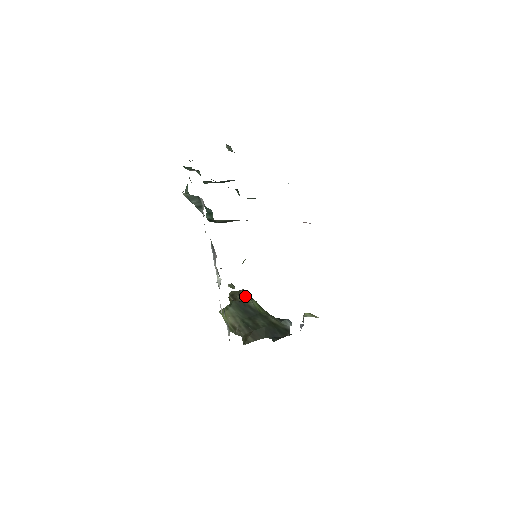
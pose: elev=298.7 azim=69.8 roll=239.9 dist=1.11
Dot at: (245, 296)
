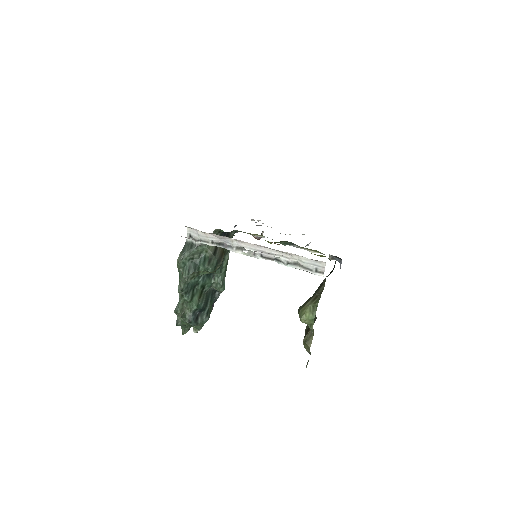
Dot at: occluded
